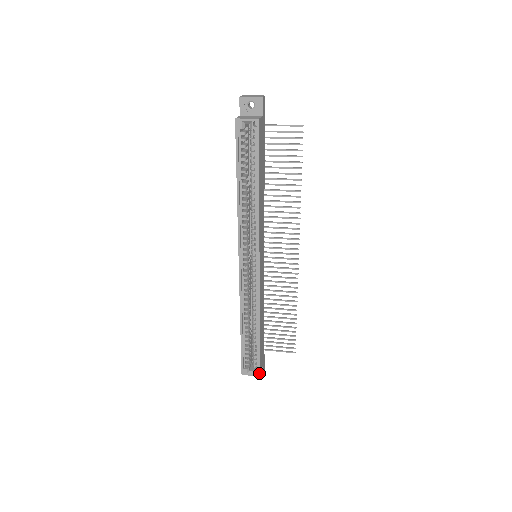
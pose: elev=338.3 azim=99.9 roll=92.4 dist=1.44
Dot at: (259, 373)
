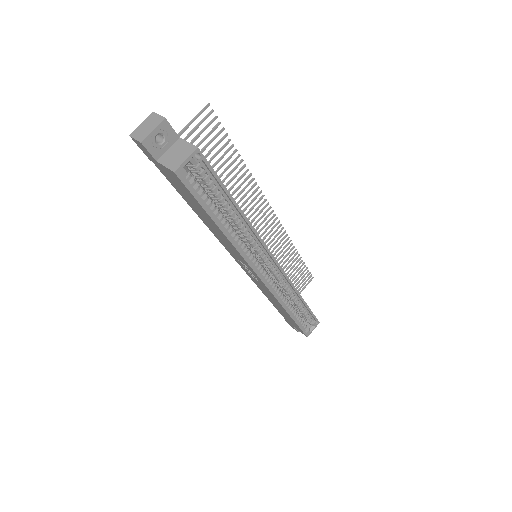
Dot at: (318, 322)
